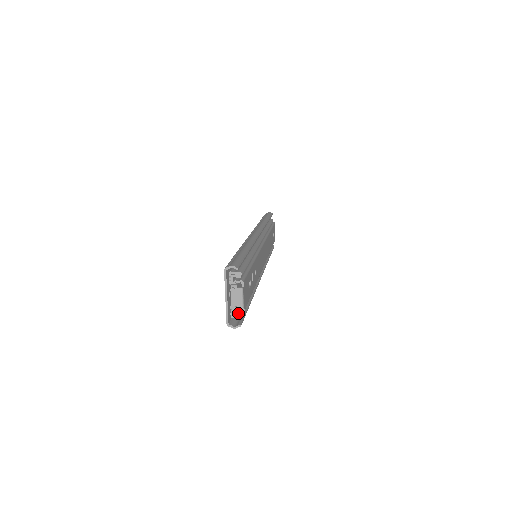
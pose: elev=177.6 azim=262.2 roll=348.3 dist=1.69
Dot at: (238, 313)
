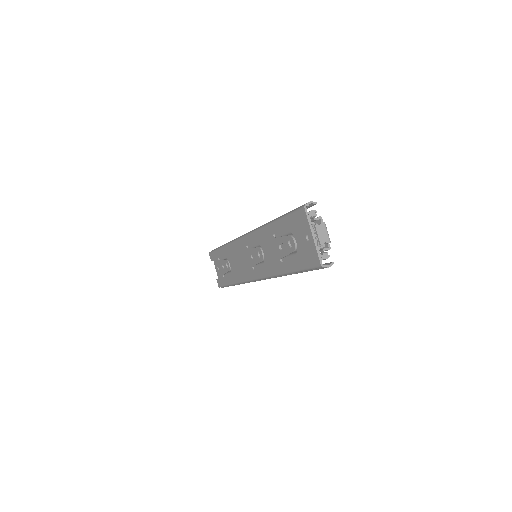
Dot at: (324, 254)
